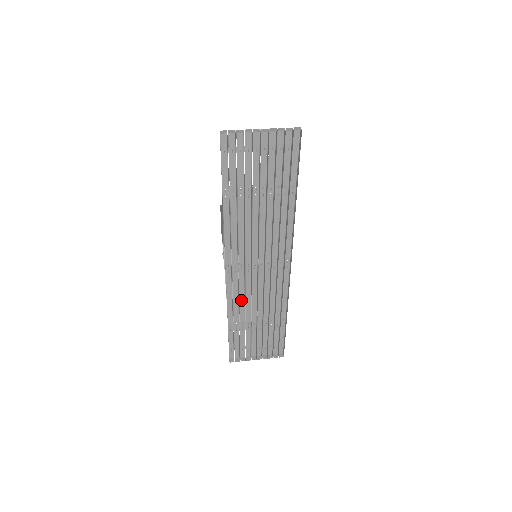
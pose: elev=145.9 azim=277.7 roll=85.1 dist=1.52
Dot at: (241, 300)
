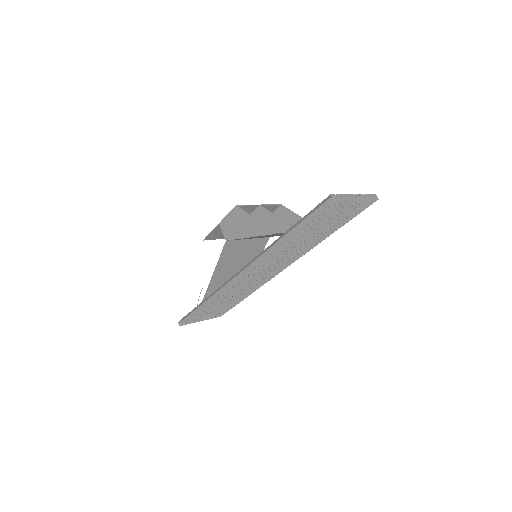
Dot at: occluded
